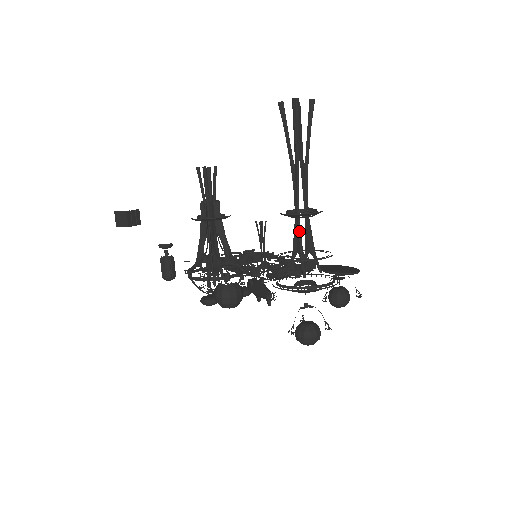
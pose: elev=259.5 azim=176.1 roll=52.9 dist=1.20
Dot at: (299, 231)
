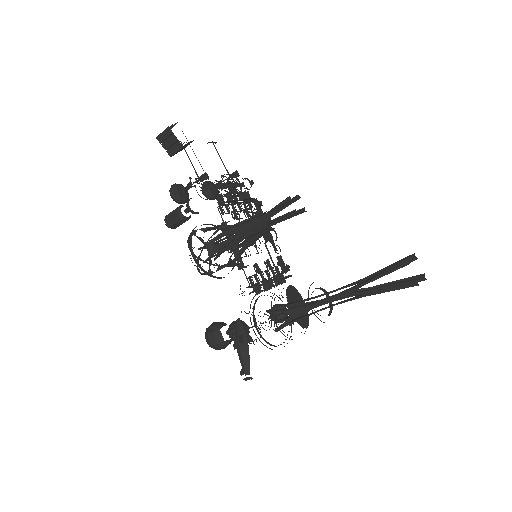
Dot at: (306, 312)
